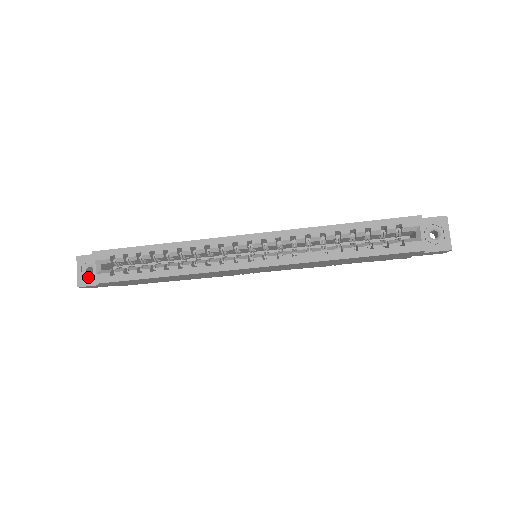
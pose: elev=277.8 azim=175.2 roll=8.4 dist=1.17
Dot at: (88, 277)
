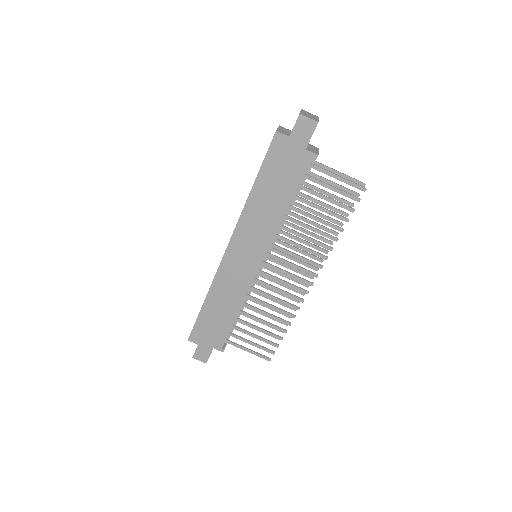
Dot at: occluded
